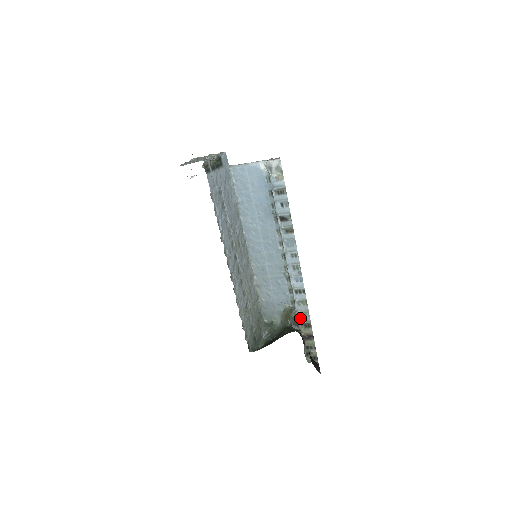
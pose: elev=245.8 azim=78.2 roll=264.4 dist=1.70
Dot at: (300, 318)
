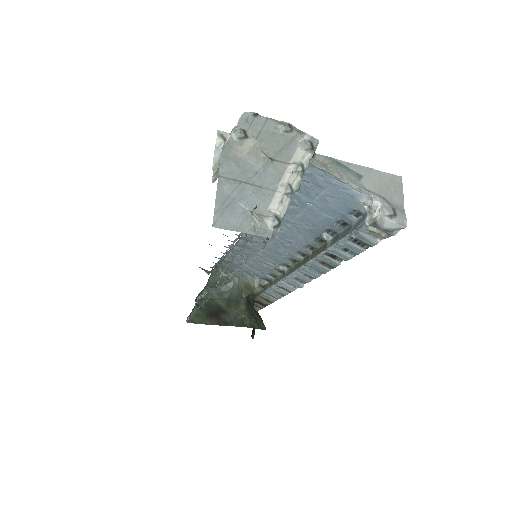
Dot at: (264, 295)
